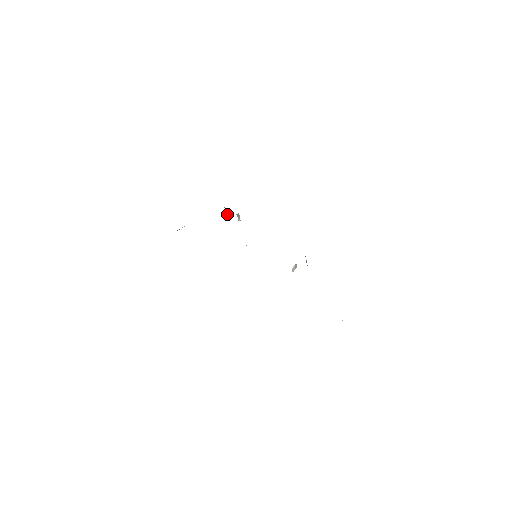
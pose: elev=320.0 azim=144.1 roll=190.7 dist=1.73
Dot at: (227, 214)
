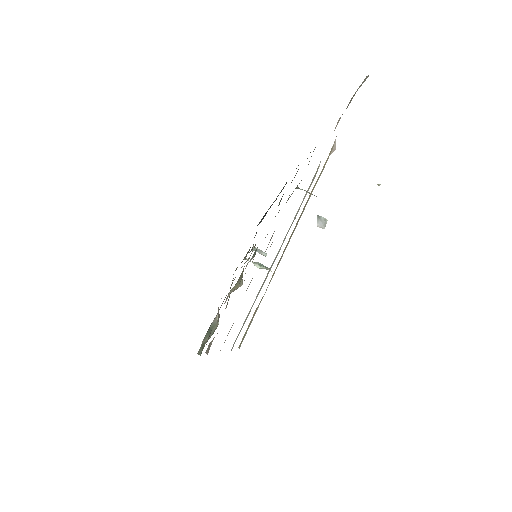
Dot at: (258, 264)
